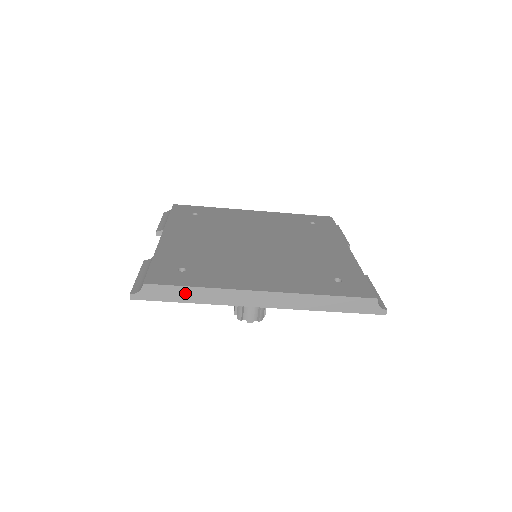
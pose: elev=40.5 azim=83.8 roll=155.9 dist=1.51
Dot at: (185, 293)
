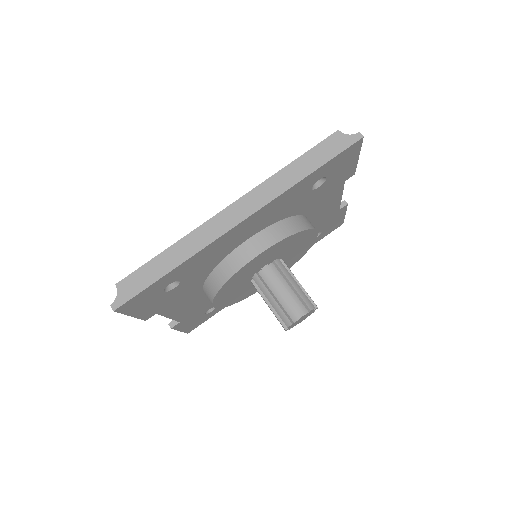
Dot at: (160, 264)
